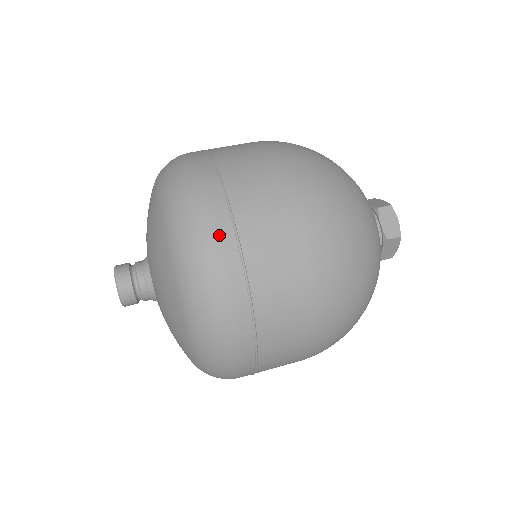
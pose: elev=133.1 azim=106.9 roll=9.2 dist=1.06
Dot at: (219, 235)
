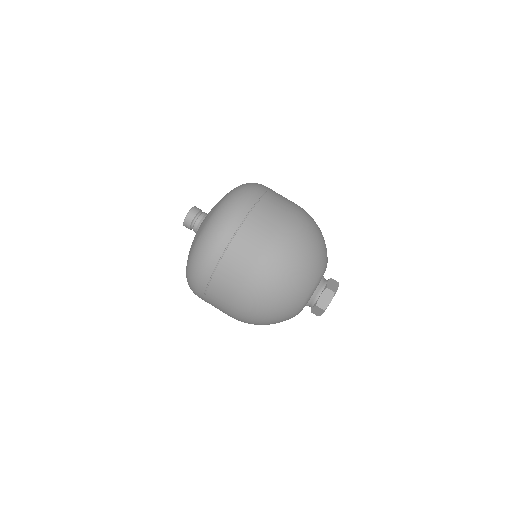
Dot at: (198, 291)
